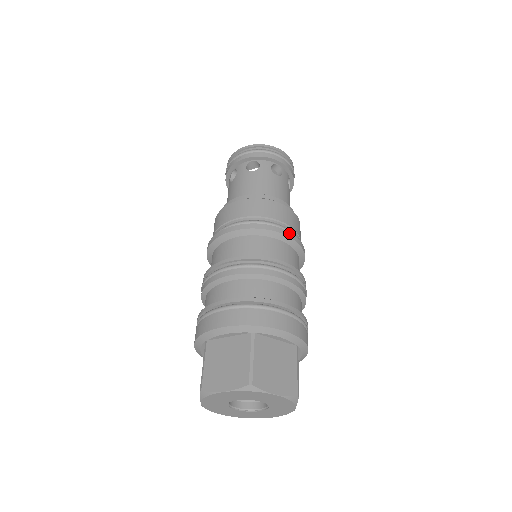
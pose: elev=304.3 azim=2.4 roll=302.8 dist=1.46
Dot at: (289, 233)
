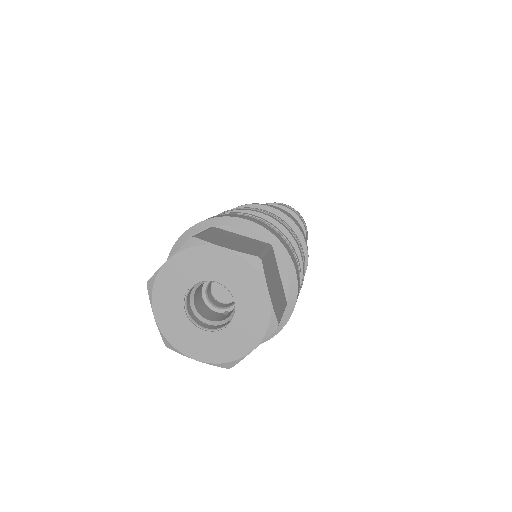
Dot at: occluded
